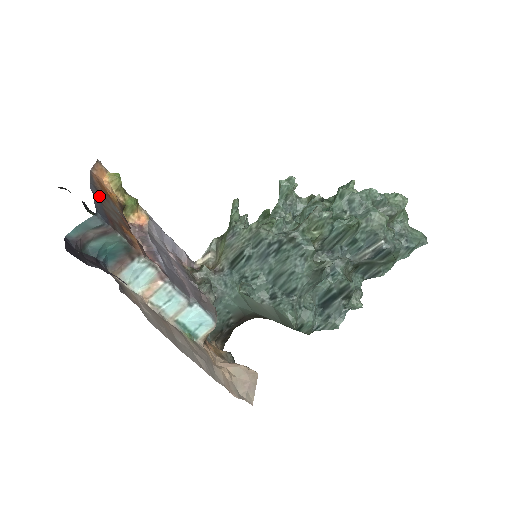
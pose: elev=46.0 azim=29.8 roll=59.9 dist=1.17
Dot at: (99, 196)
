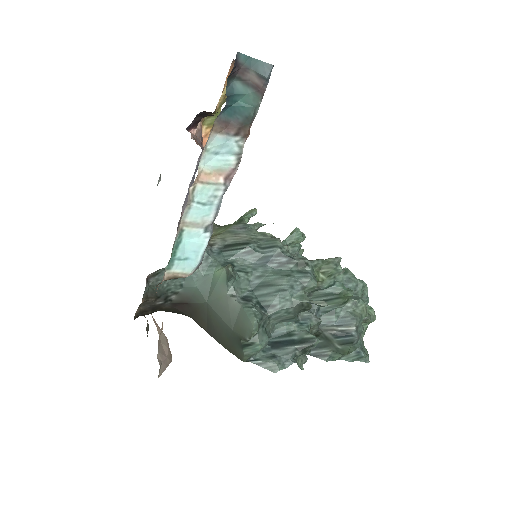
Dot at: occluded
